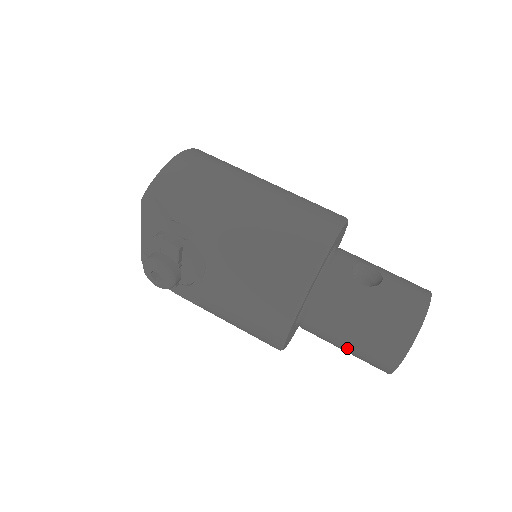
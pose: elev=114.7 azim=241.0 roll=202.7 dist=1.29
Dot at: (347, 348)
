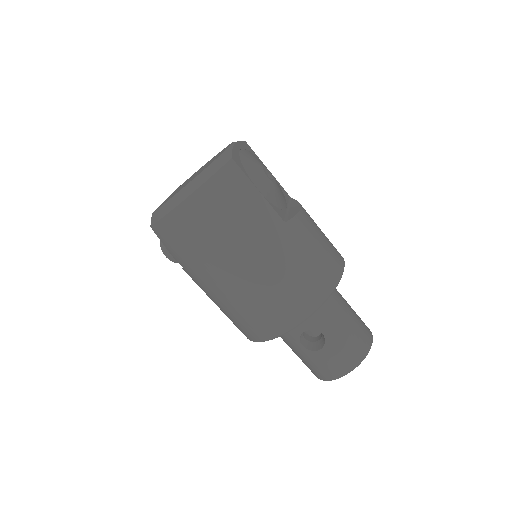
Dot at: occluded
